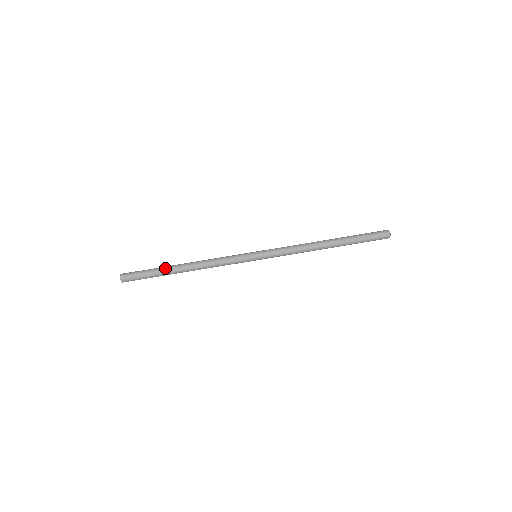
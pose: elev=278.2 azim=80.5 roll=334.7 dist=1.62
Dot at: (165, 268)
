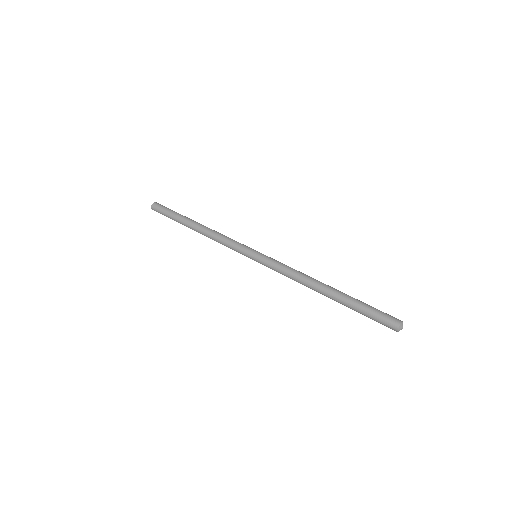
Dot at: (186, 217)
